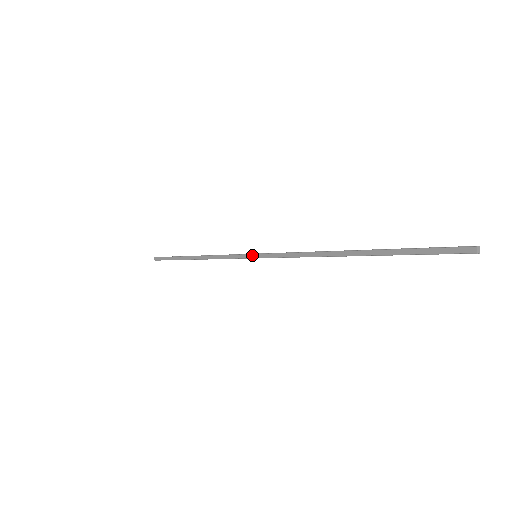
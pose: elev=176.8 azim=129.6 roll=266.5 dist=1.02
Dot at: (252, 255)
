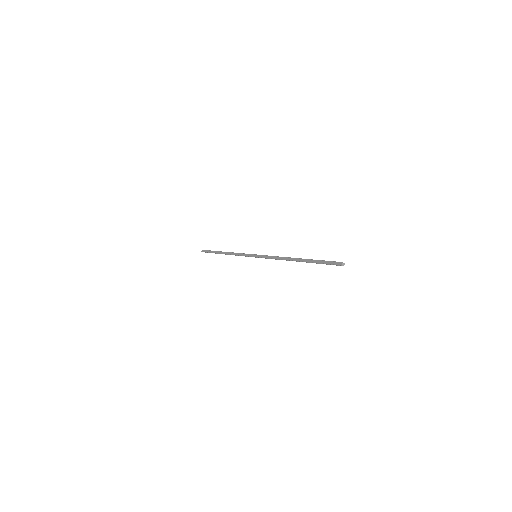
Dot at: (254, 255)
